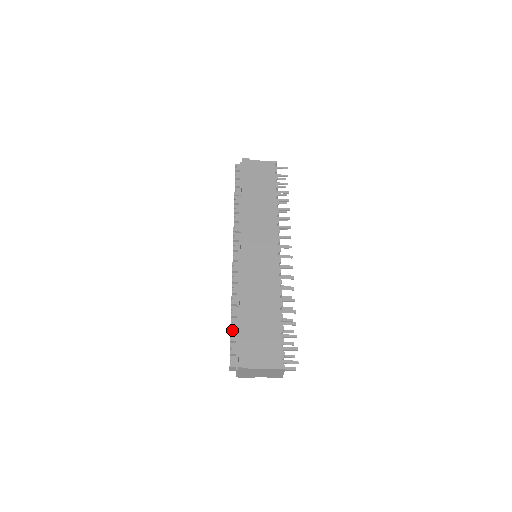
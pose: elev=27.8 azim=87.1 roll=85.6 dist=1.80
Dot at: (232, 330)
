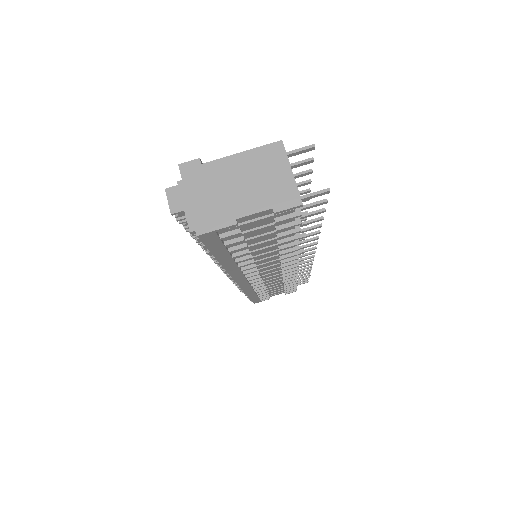
Dot at: occluded
